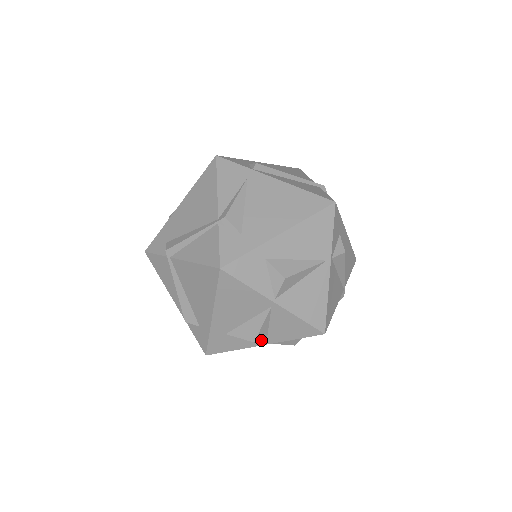
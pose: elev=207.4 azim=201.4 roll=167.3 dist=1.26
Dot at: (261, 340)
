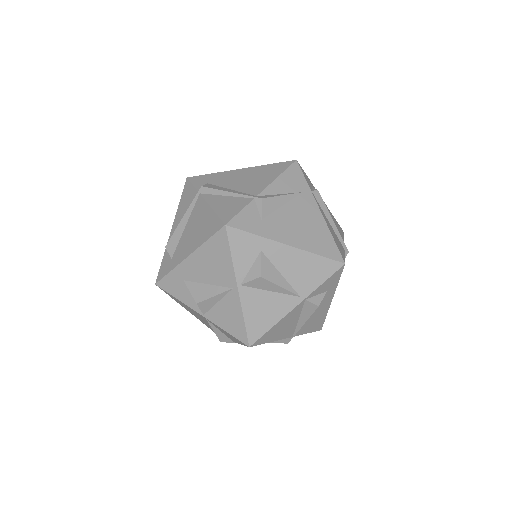
Dot at: (203, 308)
